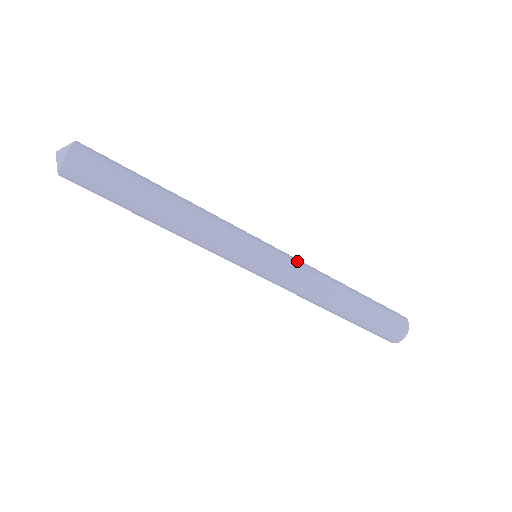
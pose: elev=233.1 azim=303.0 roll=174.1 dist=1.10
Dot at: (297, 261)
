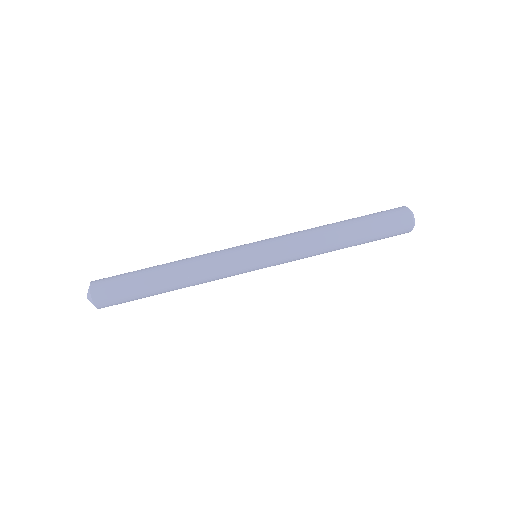
Dot at: (284, 235)
